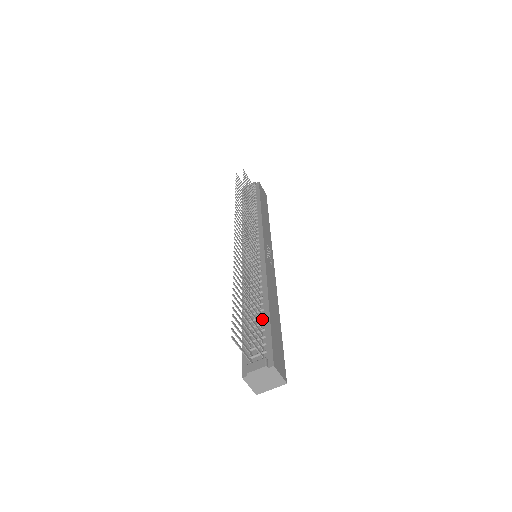
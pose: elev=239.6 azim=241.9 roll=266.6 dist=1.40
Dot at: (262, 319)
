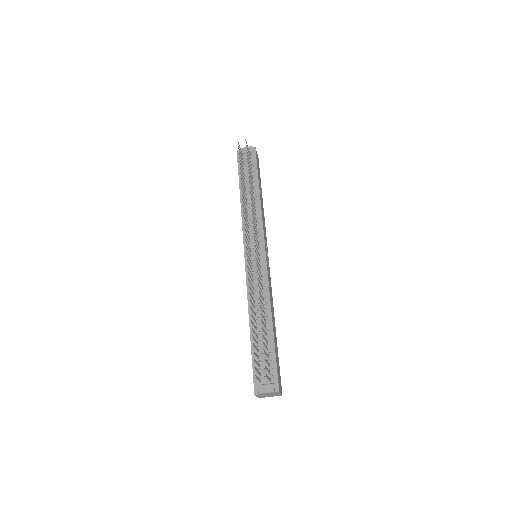
Dot at: (268, 341)
